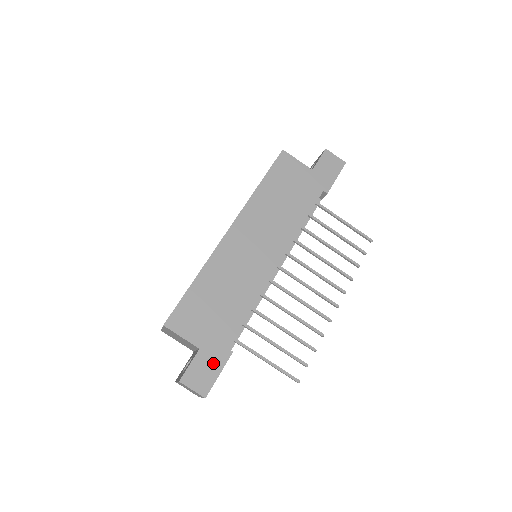
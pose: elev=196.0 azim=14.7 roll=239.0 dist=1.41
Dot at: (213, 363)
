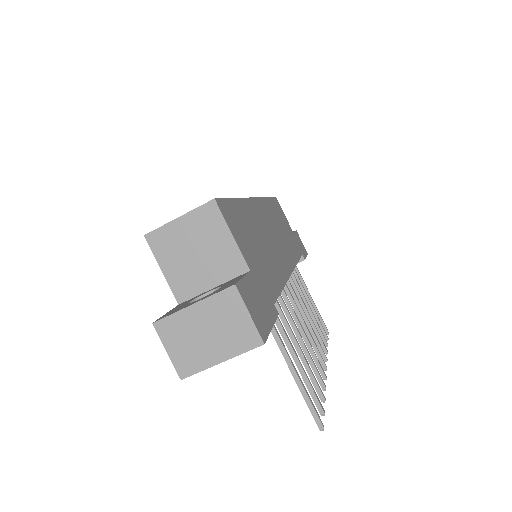
Dot at: (265, 305)
